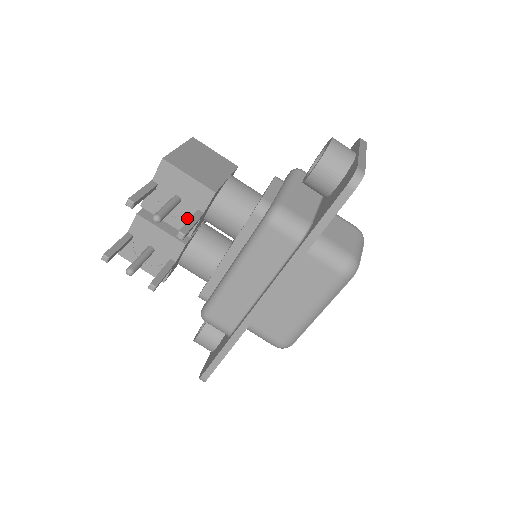
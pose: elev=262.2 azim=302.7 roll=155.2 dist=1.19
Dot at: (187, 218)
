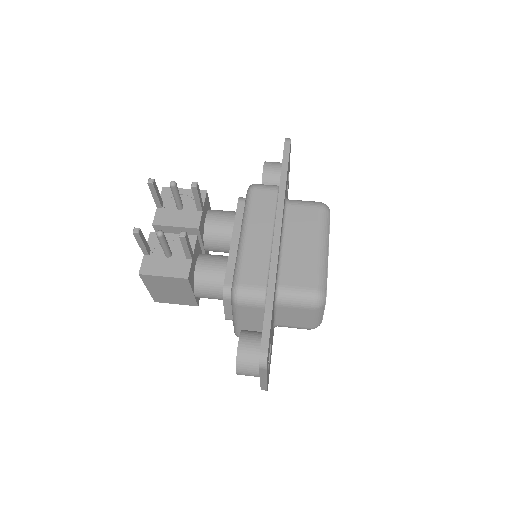
Dot at: (192, 216)
